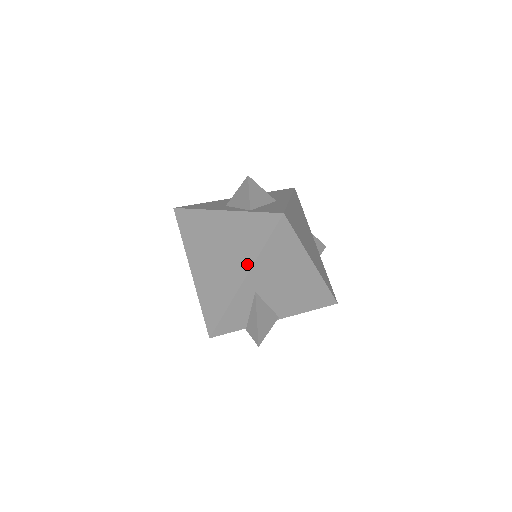
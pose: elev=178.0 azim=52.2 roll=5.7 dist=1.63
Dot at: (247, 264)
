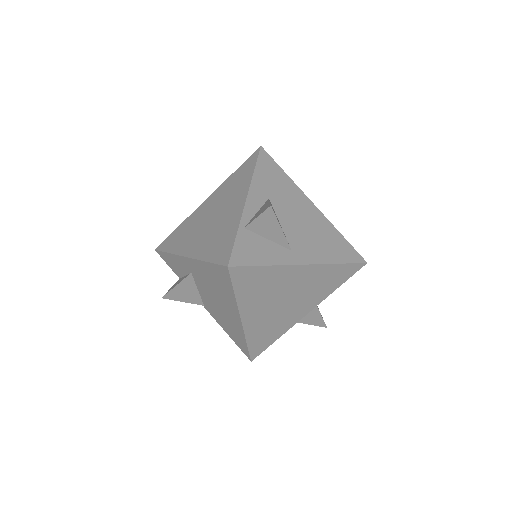
Dot at: (196, 252)
